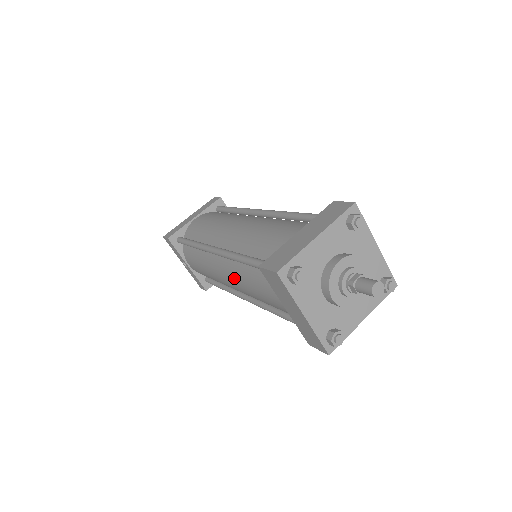
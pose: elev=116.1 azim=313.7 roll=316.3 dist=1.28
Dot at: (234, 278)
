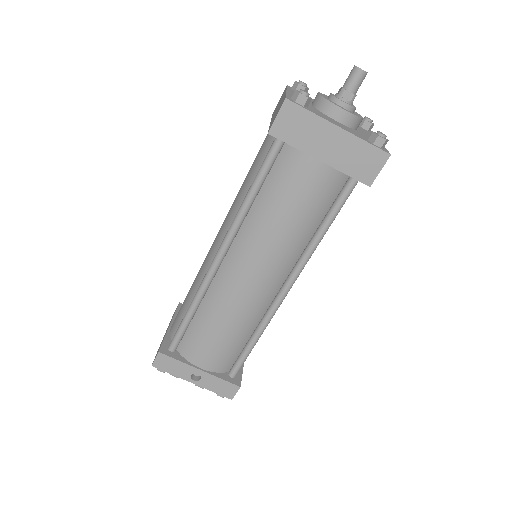
Dot at: (256, 248)
